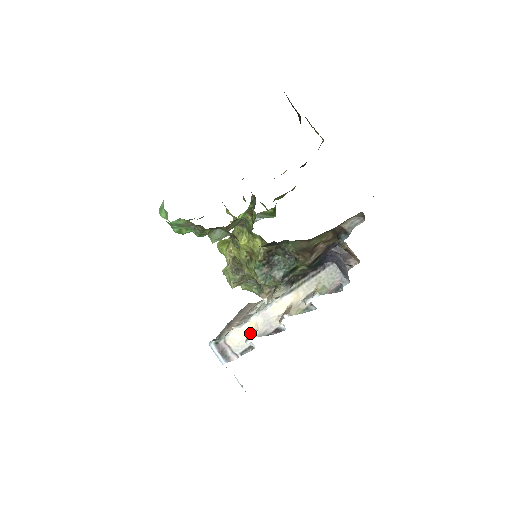
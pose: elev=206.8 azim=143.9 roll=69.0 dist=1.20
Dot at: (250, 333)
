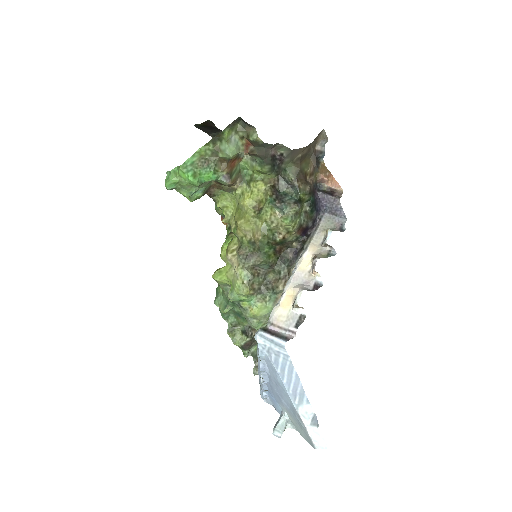
Dot at: (292, 301)
